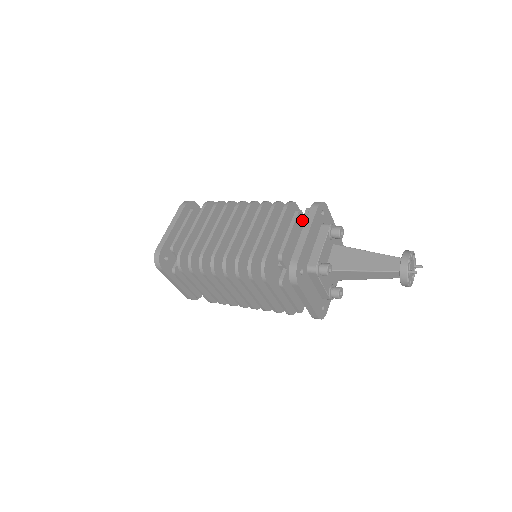
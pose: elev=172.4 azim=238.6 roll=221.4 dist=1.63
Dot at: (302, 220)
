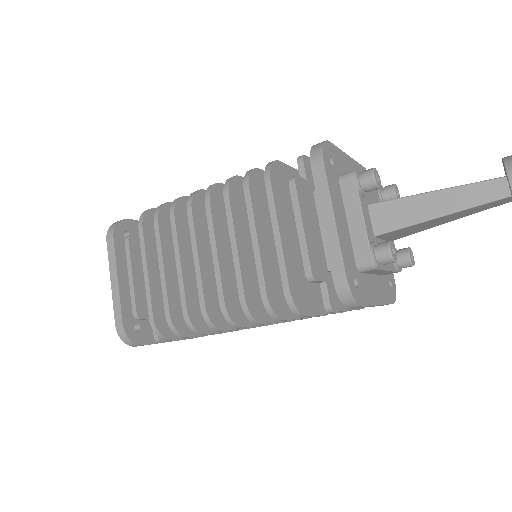
Dot at: occluded
